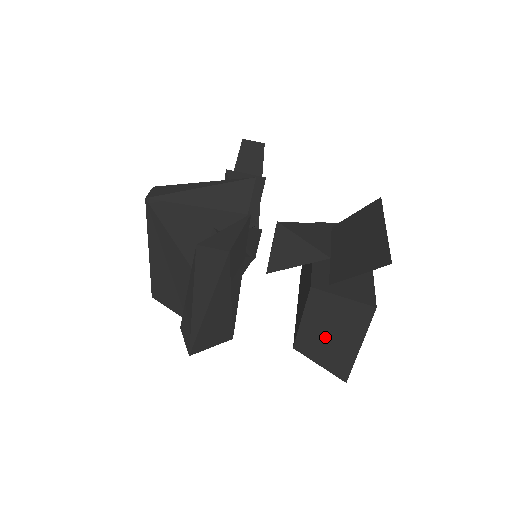
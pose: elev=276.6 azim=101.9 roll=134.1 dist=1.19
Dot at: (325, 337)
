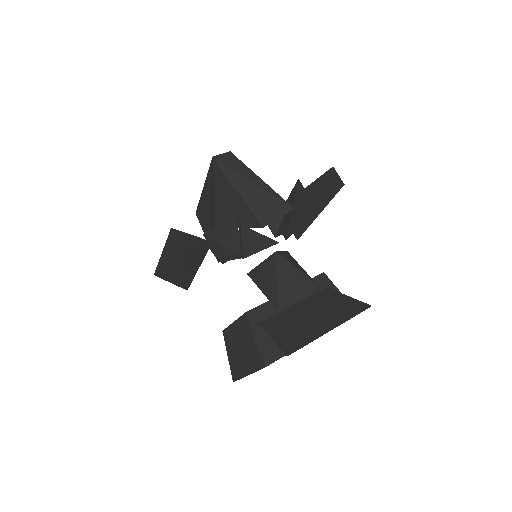
Dot at: (237, 347)
